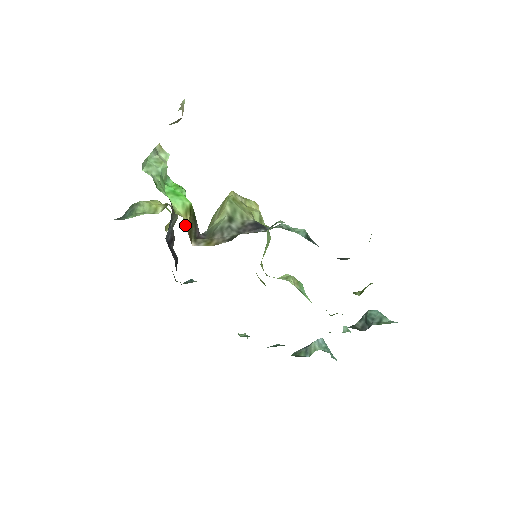
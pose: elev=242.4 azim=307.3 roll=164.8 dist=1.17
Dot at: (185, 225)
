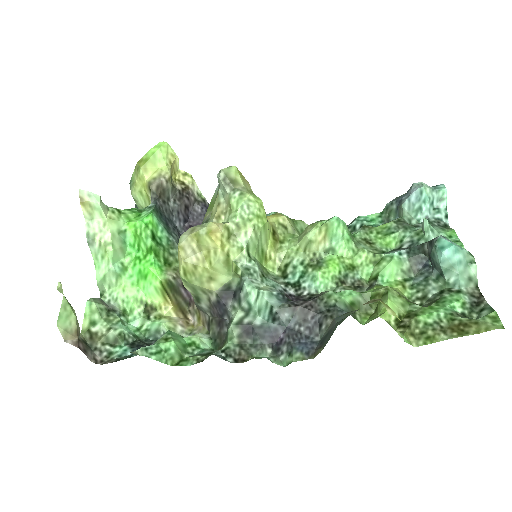
Dot at: (172, 316)
